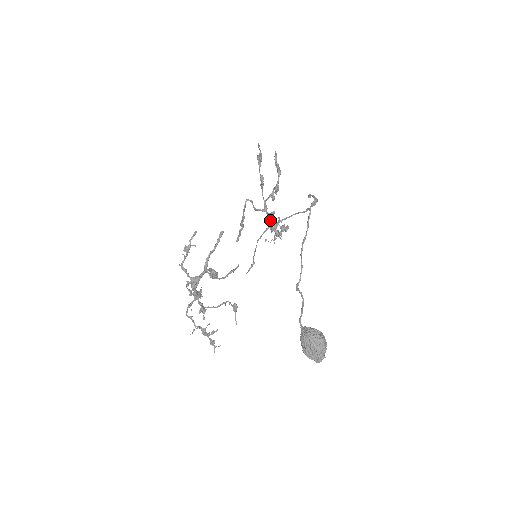
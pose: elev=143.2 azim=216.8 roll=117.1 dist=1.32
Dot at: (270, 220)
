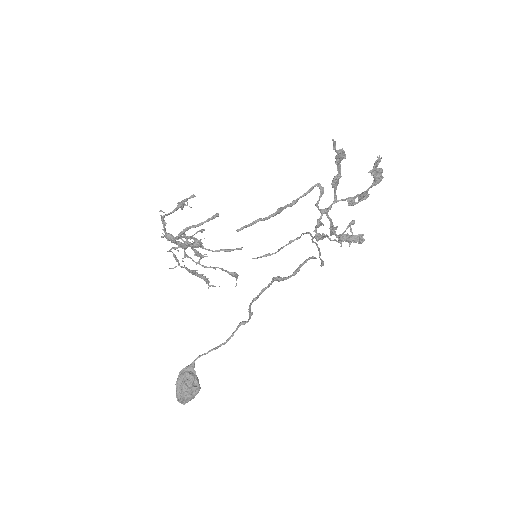
Dot at: (330, 224)
